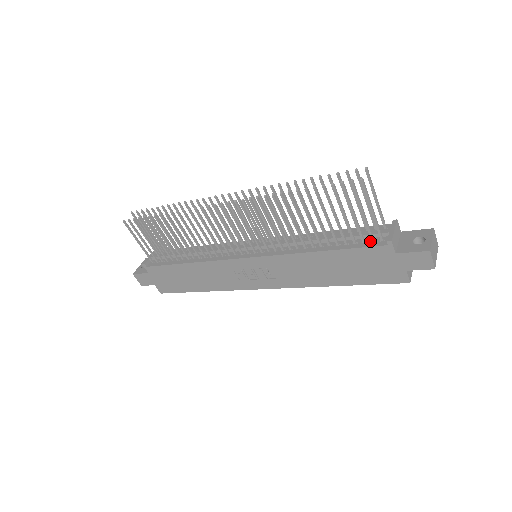
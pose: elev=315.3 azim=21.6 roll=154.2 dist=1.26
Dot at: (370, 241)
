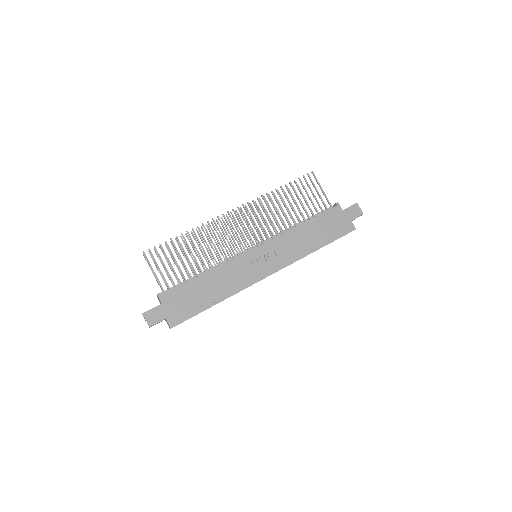
Dot at: occluded
